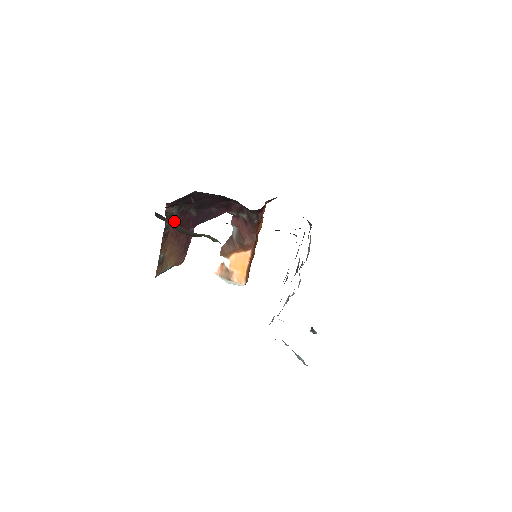
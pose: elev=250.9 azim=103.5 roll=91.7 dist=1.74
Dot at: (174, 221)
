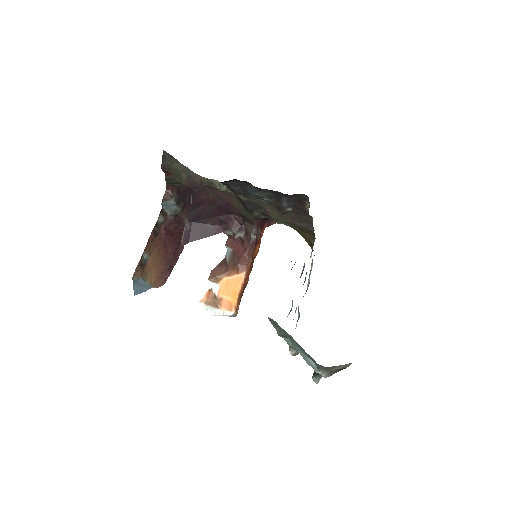
Dot at: (166, 225)
